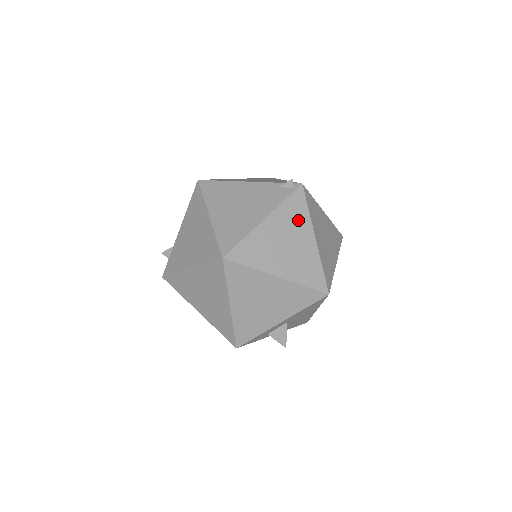
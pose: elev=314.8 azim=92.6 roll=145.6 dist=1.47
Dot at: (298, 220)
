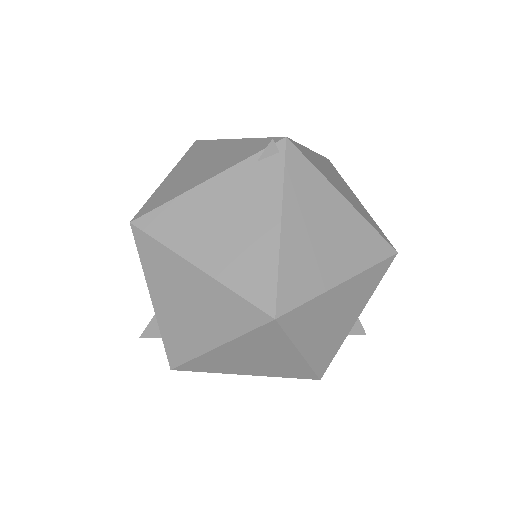
Dot at: (314, 191)
